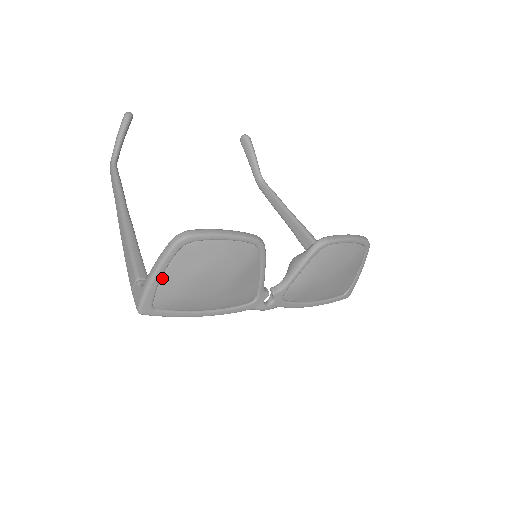
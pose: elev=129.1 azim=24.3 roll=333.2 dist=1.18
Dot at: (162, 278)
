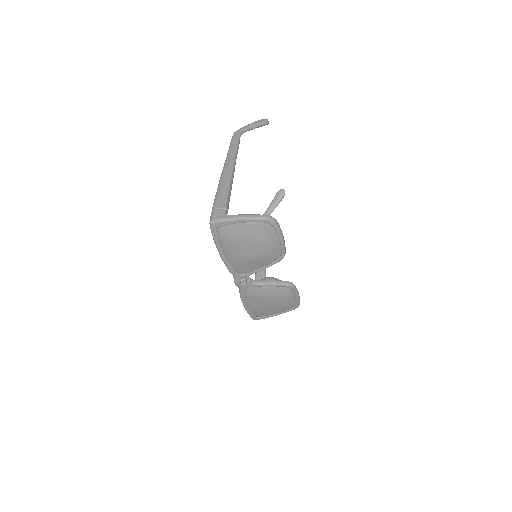
Dot at: (242, 223)
